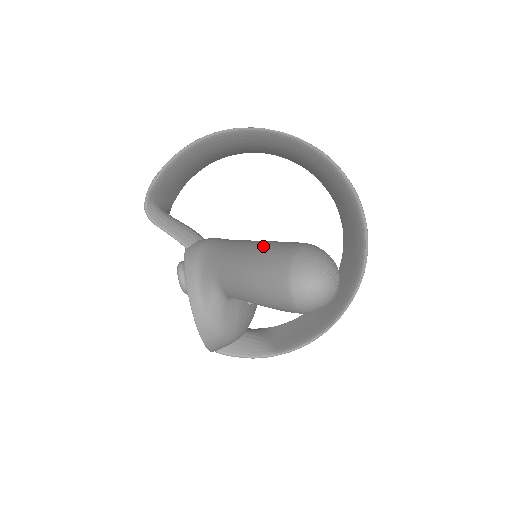
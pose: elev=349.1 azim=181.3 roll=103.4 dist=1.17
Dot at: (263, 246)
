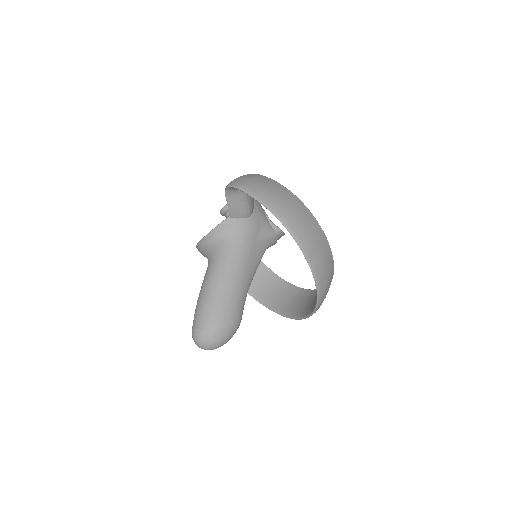
Dot at: (222, 298)
